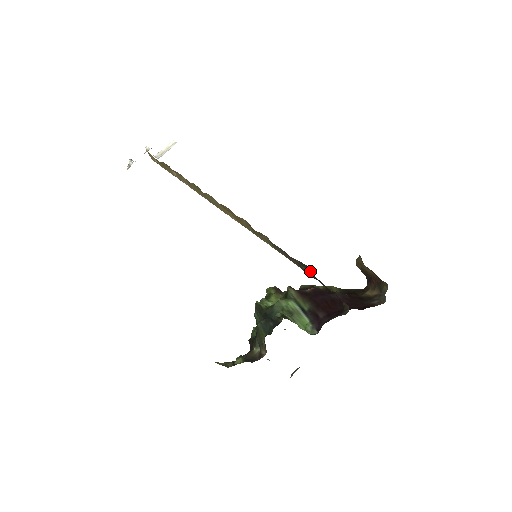
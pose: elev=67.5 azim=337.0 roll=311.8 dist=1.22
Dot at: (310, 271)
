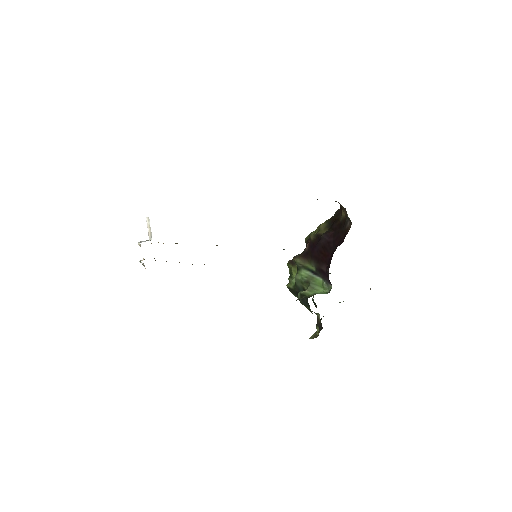
Dot at: occluded
